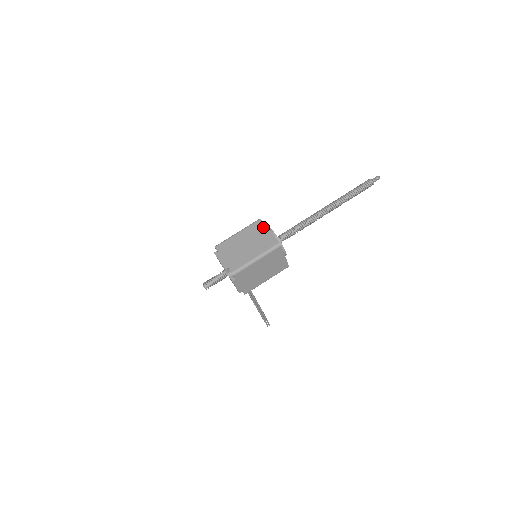
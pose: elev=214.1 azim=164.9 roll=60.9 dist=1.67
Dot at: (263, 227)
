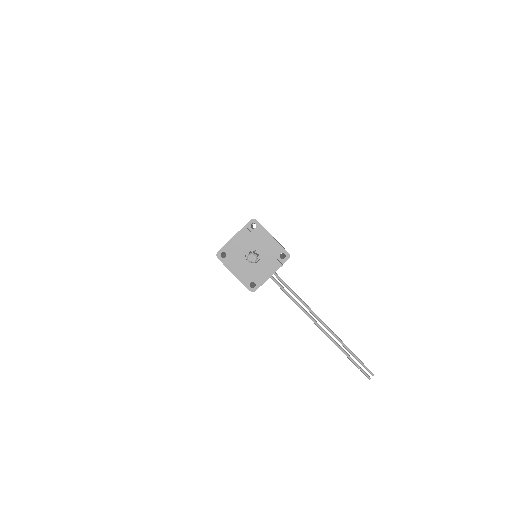
Dot at: occluded
